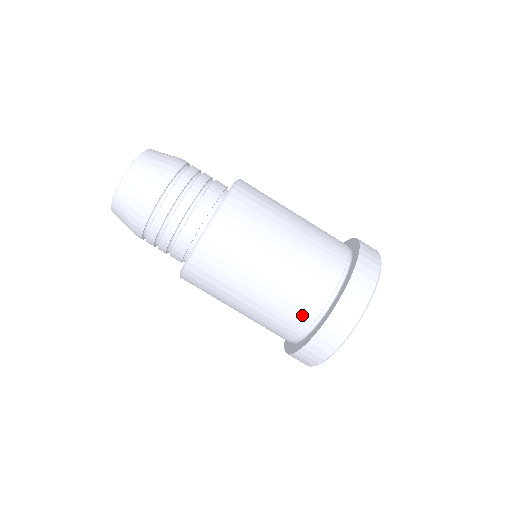
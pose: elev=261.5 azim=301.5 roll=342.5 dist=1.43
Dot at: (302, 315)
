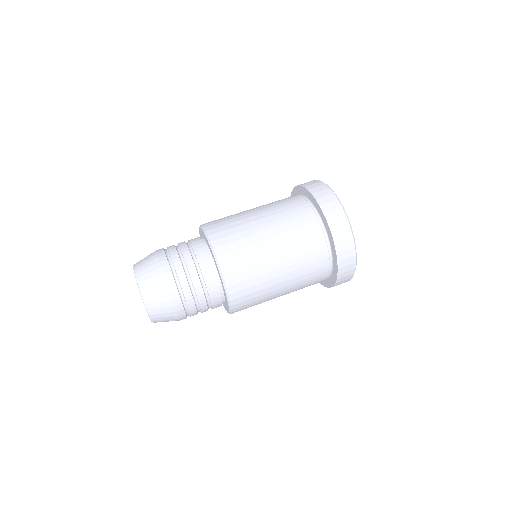
Dot at: (291, 199)
